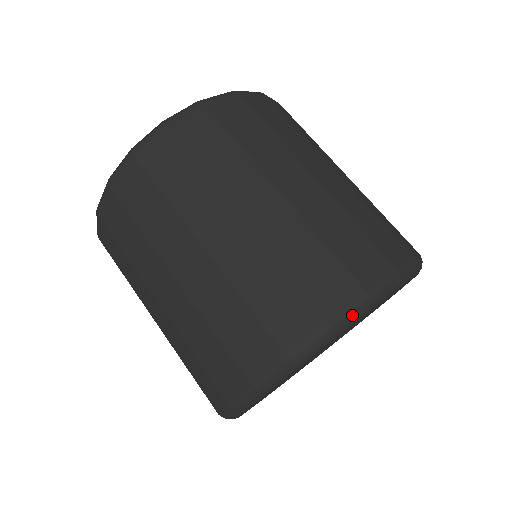
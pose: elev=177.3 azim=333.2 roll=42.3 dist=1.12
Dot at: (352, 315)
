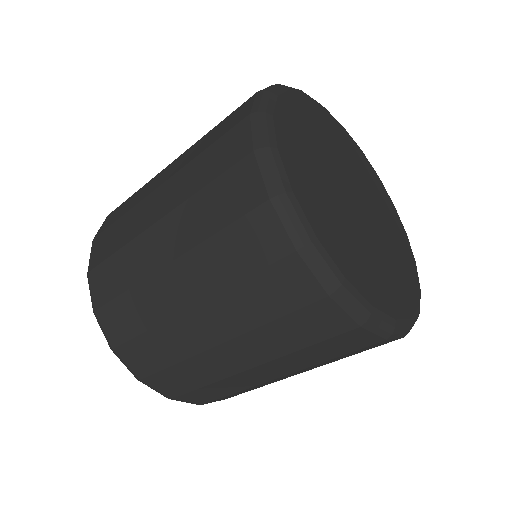
Dot at: (290, 87)
